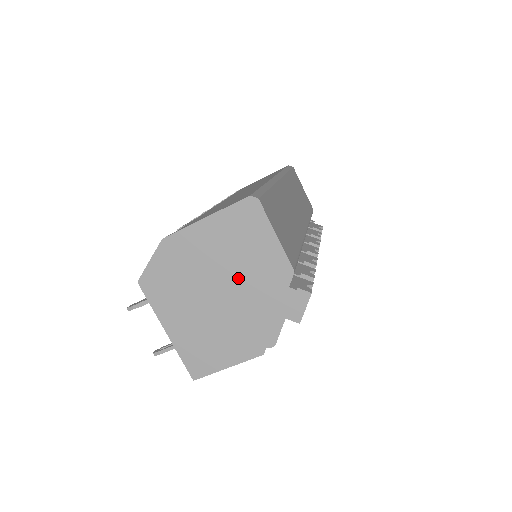
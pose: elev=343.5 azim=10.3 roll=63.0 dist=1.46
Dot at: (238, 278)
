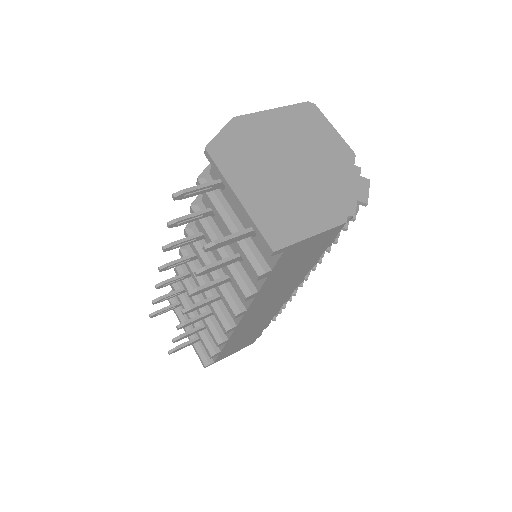
Dot at: (308, 154)
